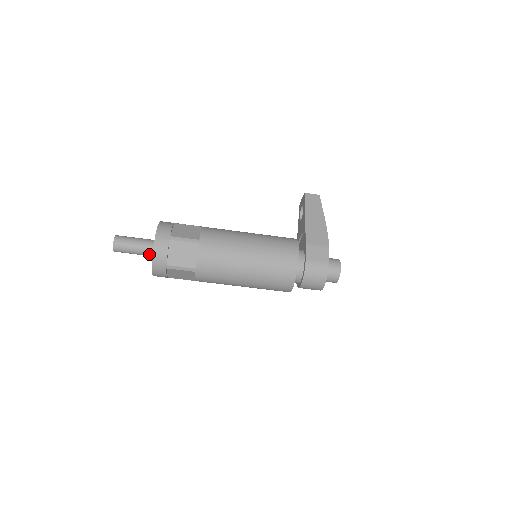
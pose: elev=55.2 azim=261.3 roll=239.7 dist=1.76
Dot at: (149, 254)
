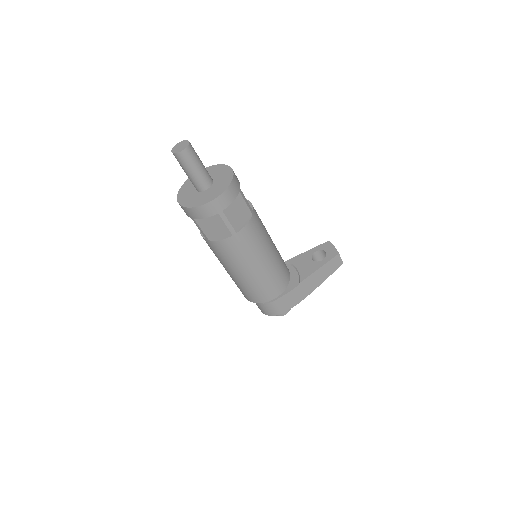
Dot at: (194, 185)
